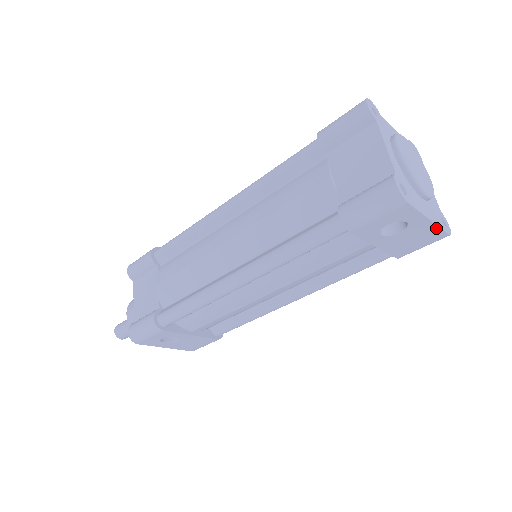
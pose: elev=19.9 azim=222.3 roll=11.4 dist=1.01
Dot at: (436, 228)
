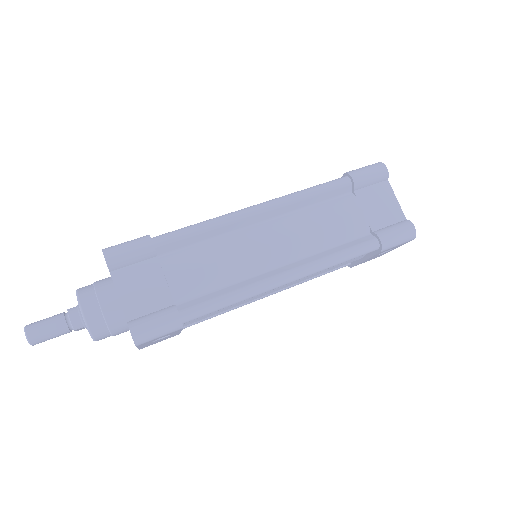
Dot at: occluded
